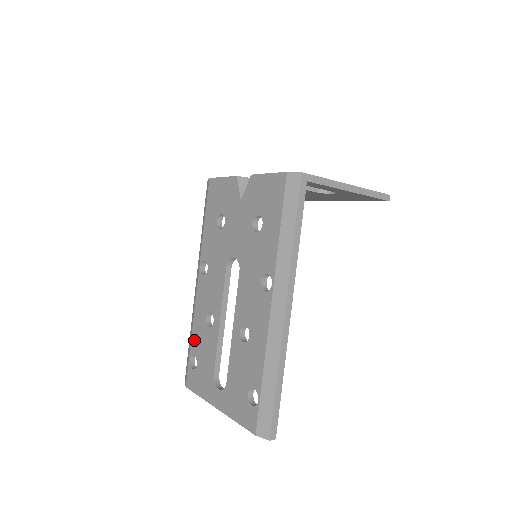
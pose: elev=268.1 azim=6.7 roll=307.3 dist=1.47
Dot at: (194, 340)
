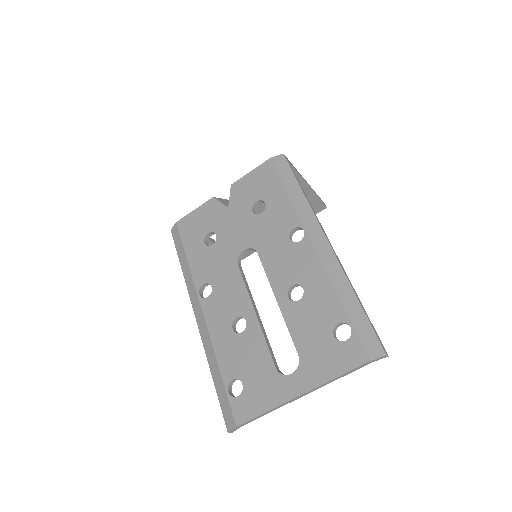
Dot at: (225, 364)
